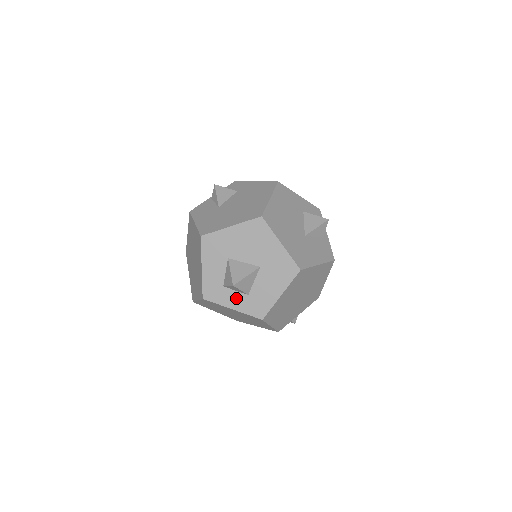
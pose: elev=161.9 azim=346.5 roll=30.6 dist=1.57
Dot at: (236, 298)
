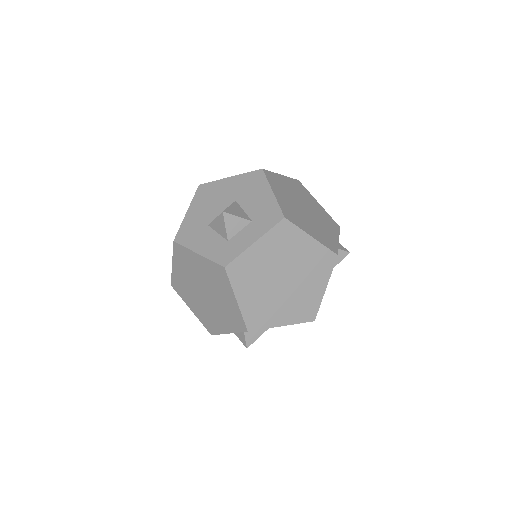
Dot at: (247, 234)
